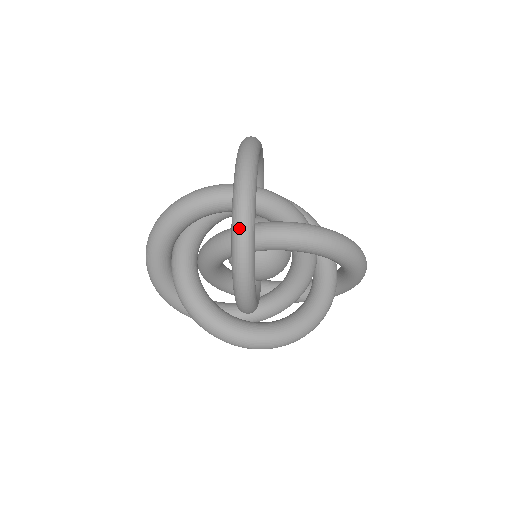
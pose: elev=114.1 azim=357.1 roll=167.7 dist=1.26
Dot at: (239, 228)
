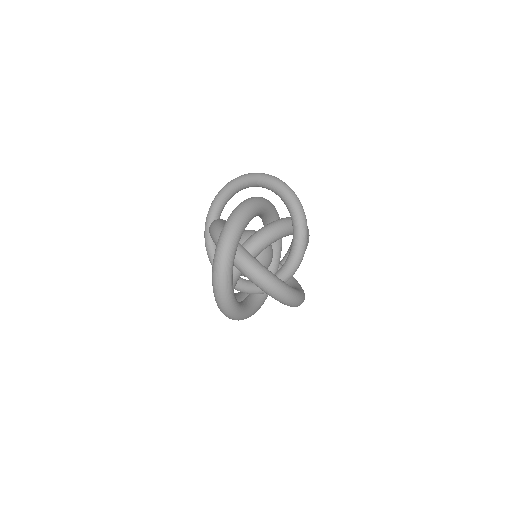
Dot at: (302, 209)
